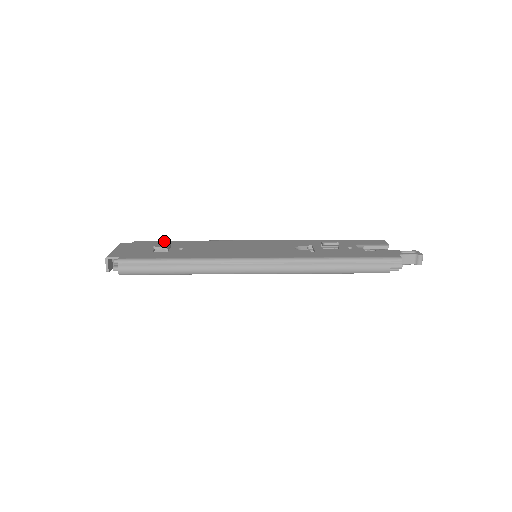
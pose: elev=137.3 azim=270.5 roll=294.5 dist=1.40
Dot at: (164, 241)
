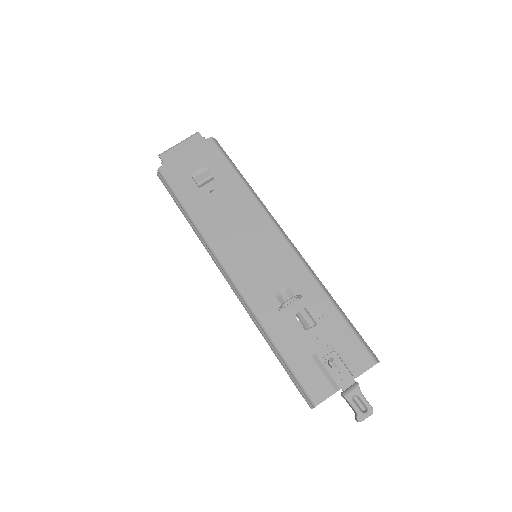
Dot at: (224, 161)
